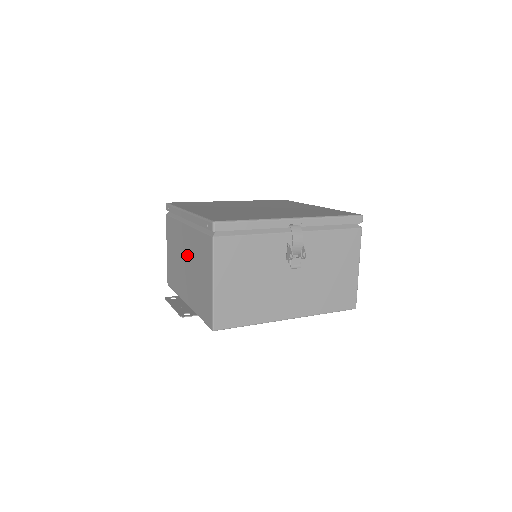
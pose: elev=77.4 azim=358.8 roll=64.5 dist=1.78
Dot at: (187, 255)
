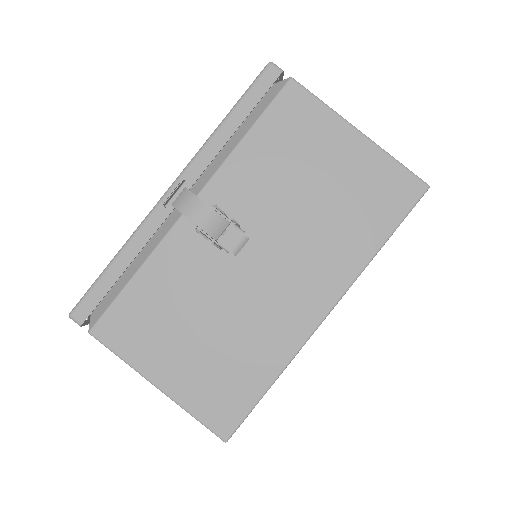
Dot at: occluded
